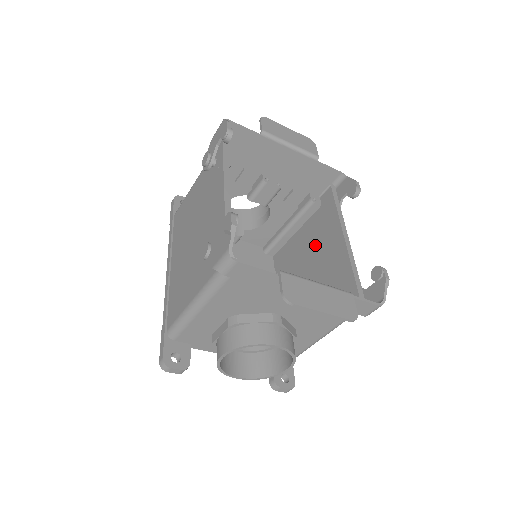
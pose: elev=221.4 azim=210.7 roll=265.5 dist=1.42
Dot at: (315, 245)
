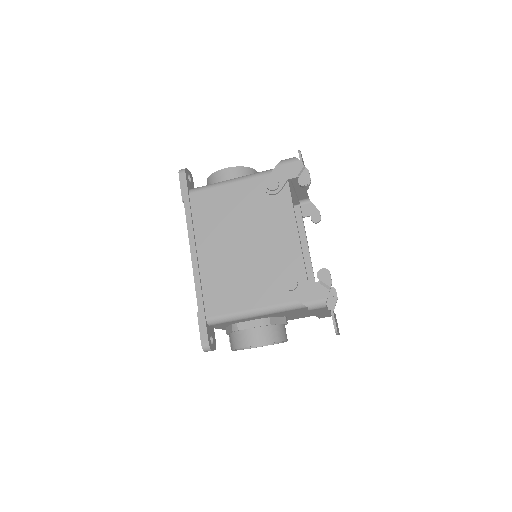
Dot at: occluded
